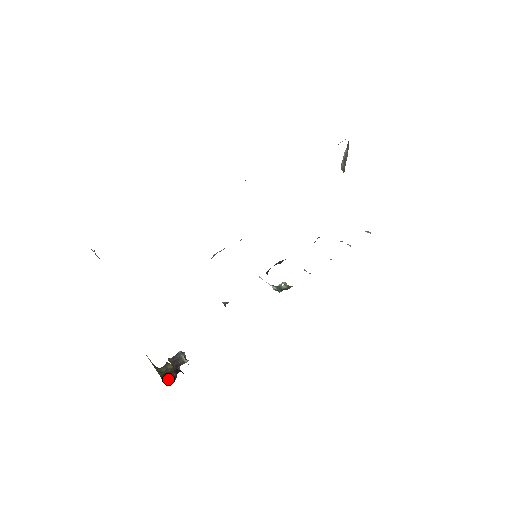
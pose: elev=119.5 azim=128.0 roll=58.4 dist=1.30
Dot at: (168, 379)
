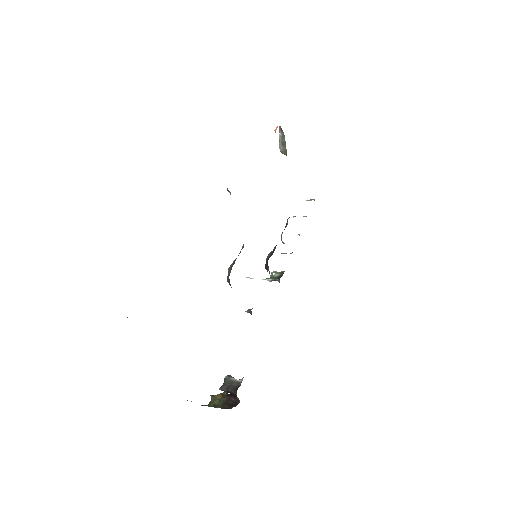
Dot at: (232, 406)
